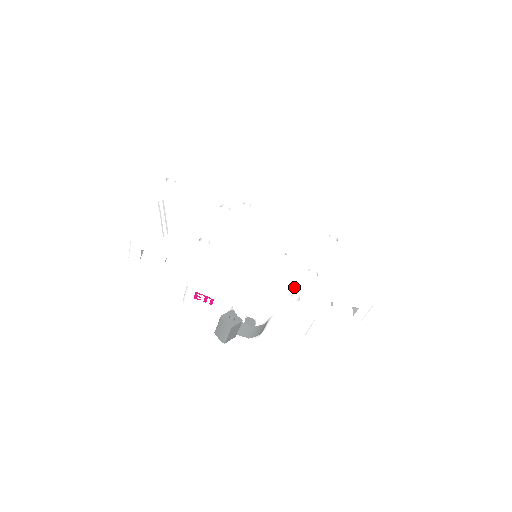
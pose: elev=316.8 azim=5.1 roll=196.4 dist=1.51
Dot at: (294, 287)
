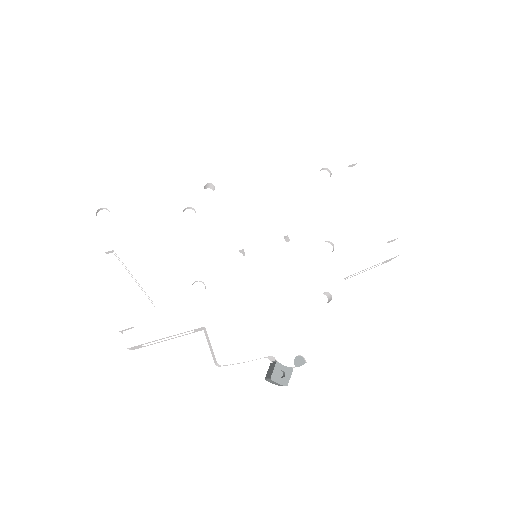
Dot at: (319, 284)
